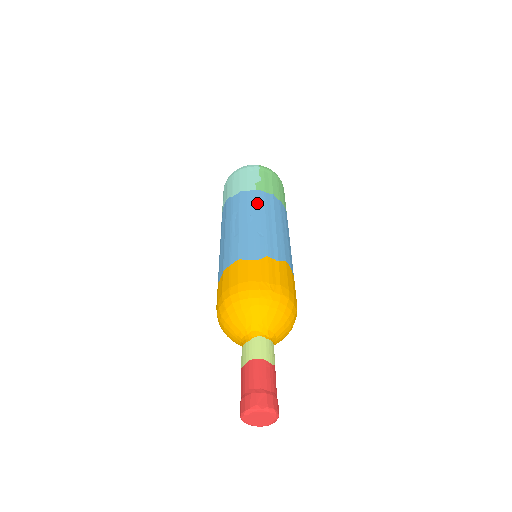
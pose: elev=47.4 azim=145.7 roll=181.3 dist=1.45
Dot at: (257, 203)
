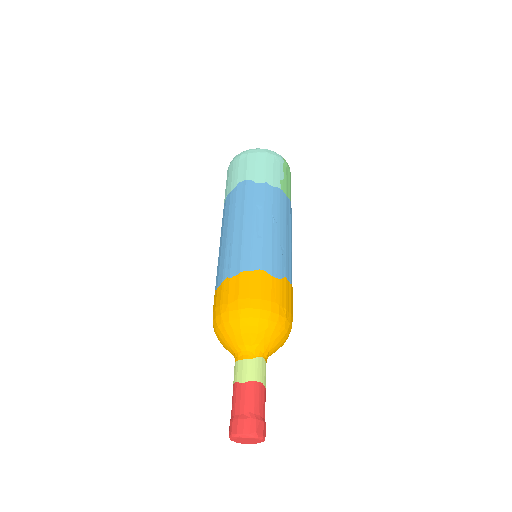
Dot at: (281, 207)
